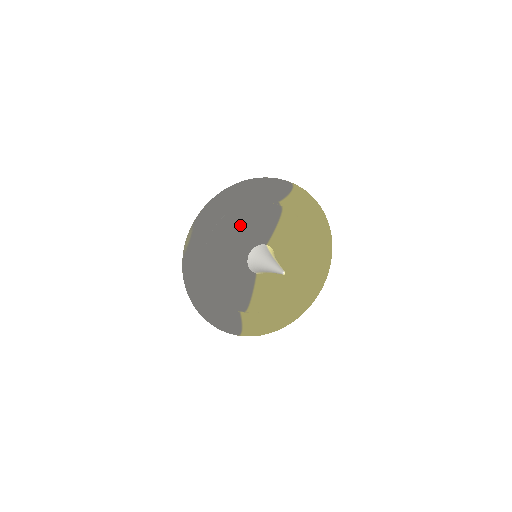
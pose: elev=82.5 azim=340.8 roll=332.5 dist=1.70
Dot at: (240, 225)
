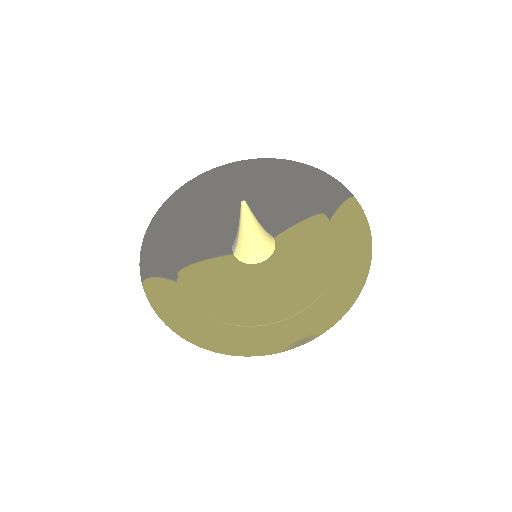
Dot at: (267, 191)
